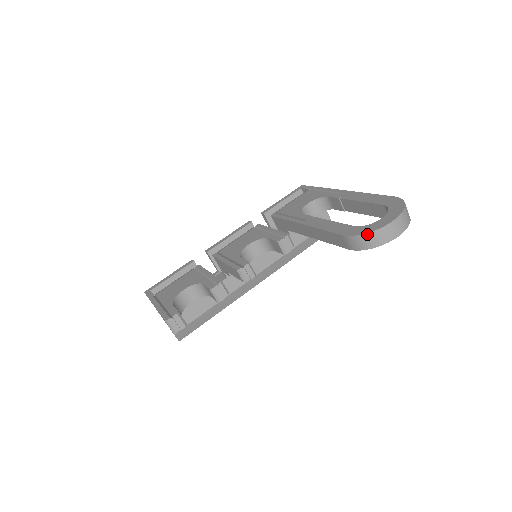
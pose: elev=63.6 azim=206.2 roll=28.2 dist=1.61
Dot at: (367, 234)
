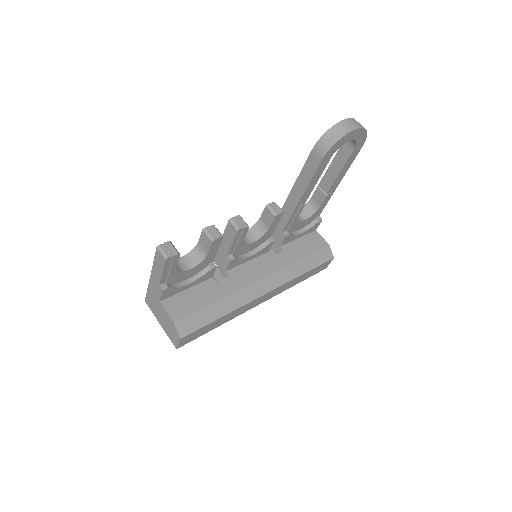
Dot at: (328, 131)
